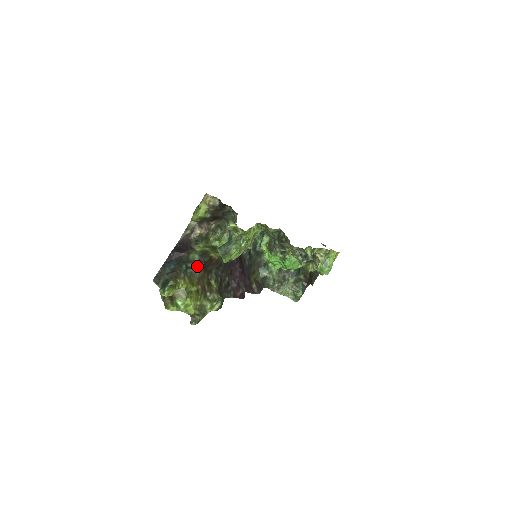
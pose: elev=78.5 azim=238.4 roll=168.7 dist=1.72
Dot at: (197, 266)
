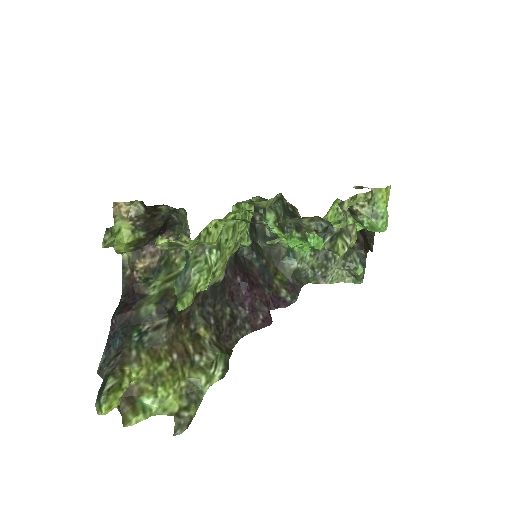
Dot at: (158, 323)
